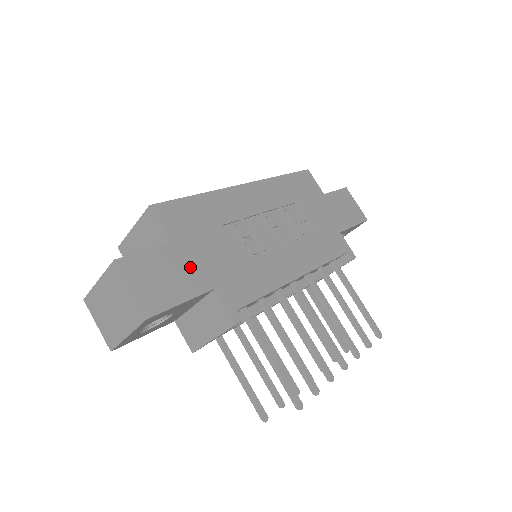
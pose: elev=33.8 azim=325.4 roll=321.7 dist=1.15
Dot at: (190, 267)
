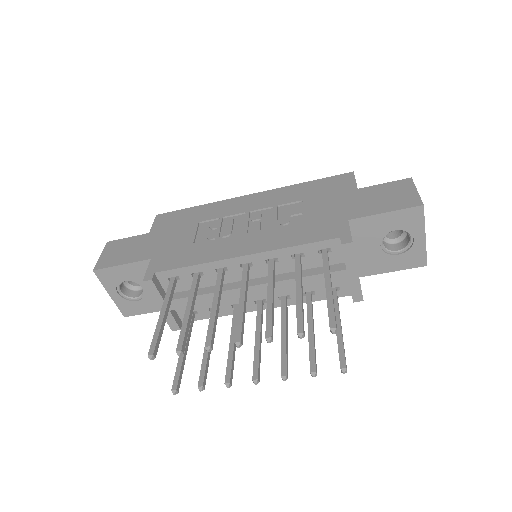
Dot at: (147, 246)
